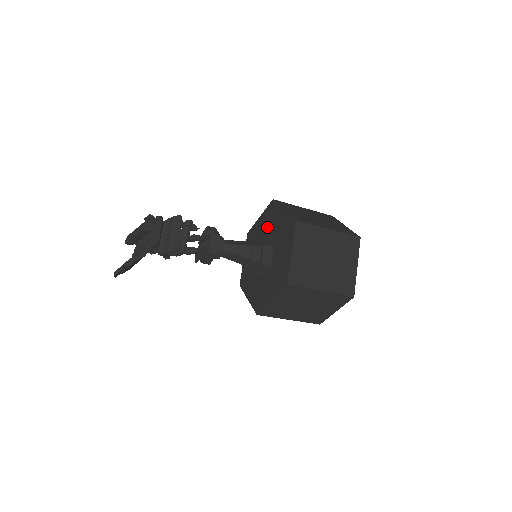
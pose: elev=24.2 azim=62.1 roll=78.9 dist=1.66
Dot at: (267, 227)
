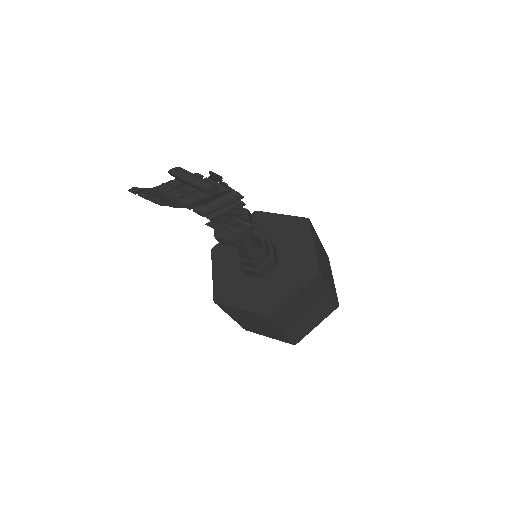
Dot at: (283, 236)
